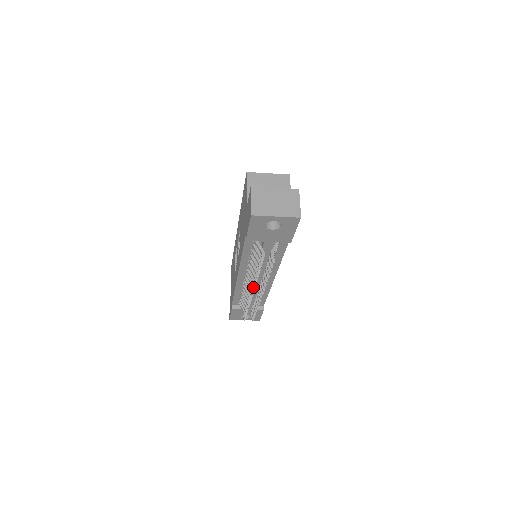
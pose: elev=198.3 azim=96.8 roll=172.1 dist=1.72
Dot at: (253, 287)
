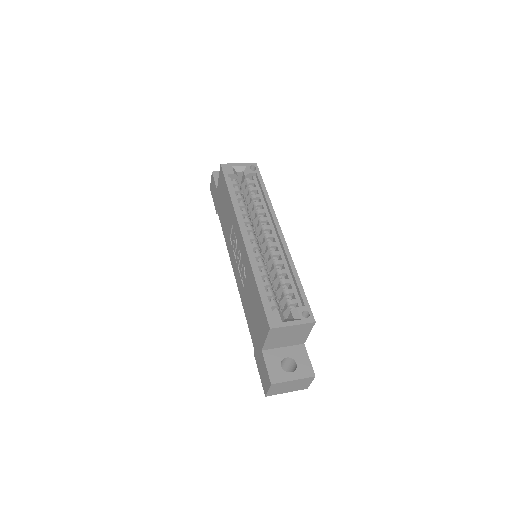
Dot at: occluded
